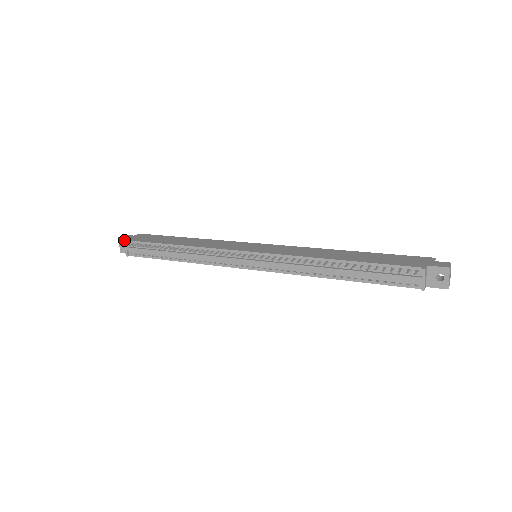
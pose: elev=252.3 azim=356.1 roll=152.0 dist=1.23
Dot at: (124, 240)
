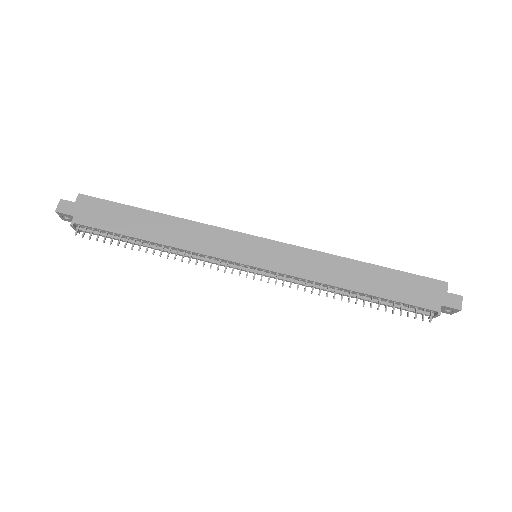
Dot at: (70, 224)
